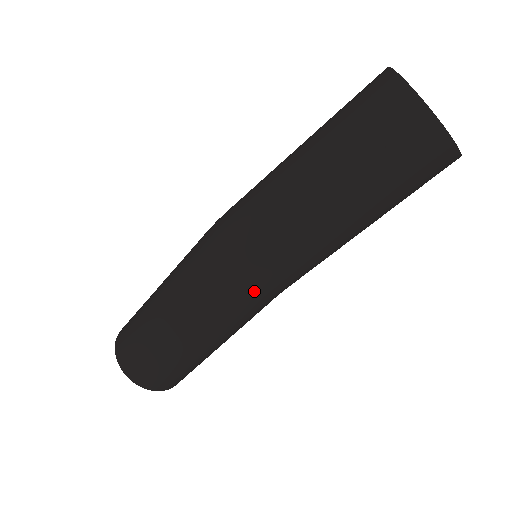
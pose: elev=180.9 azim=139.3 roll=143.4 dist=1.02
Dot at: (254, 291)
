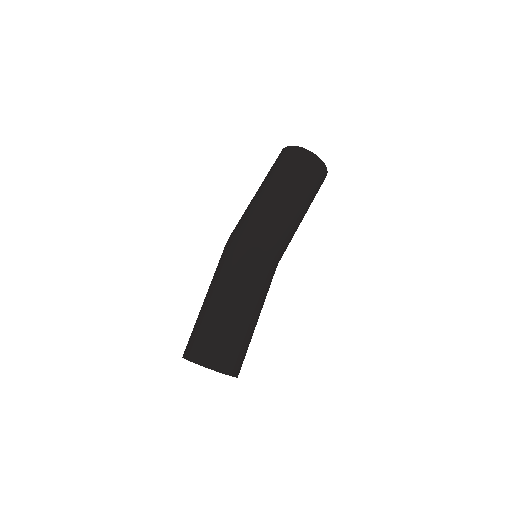
Dot at: (256, 248)
